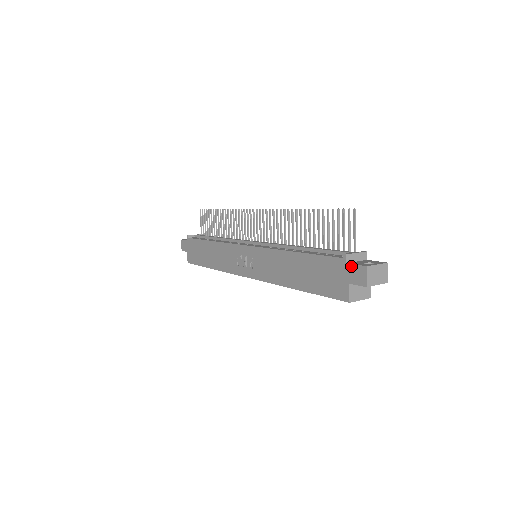
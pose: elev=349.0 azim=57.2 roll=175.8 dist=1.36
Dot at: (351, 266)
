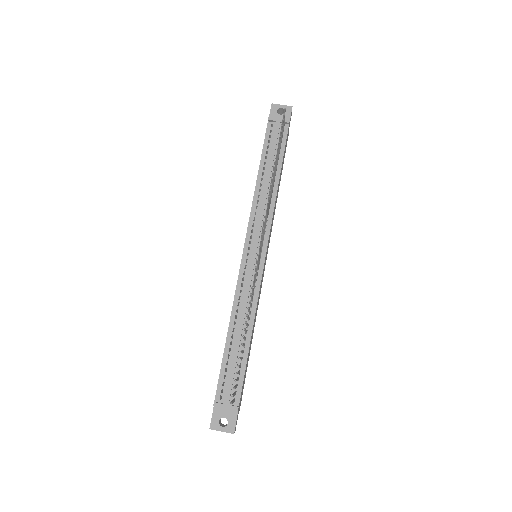
Dot at: (213, 411)
